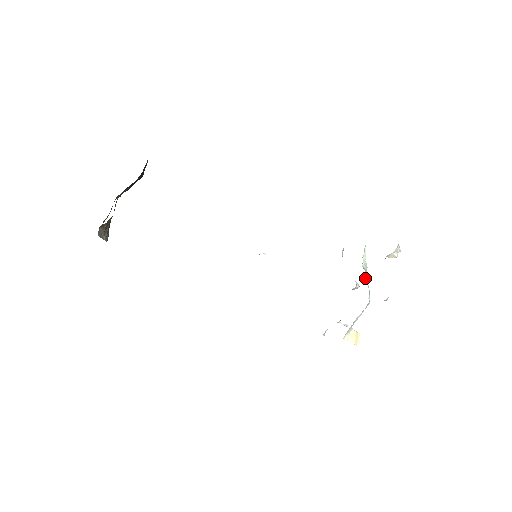
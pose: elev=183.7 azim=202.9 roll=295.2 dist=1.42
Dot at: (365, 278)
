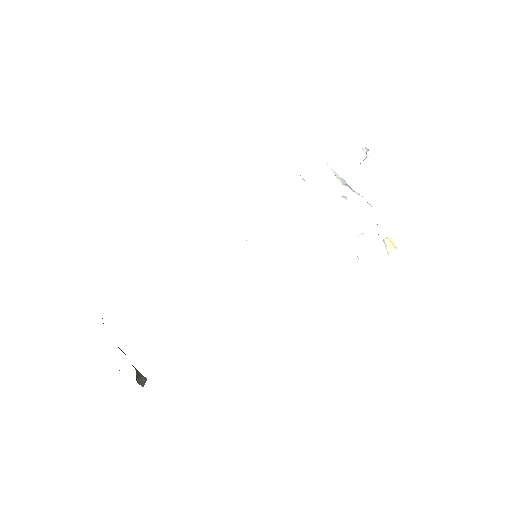
Dot at: occluded
